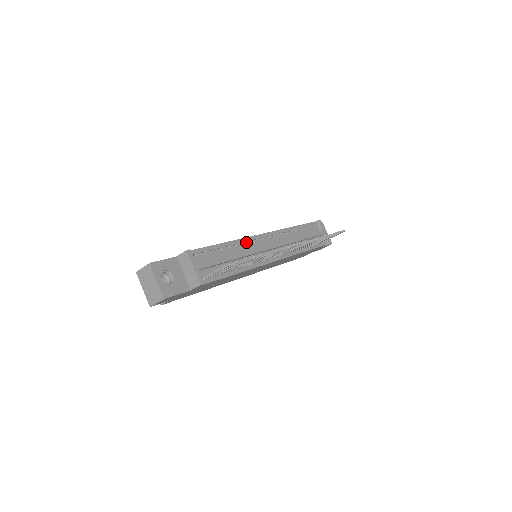
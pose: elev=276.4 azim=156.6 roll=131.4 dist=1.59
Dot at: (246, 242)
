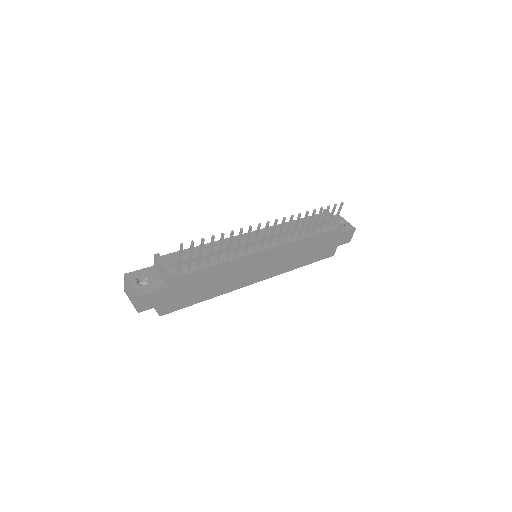
Dot at: occluded
